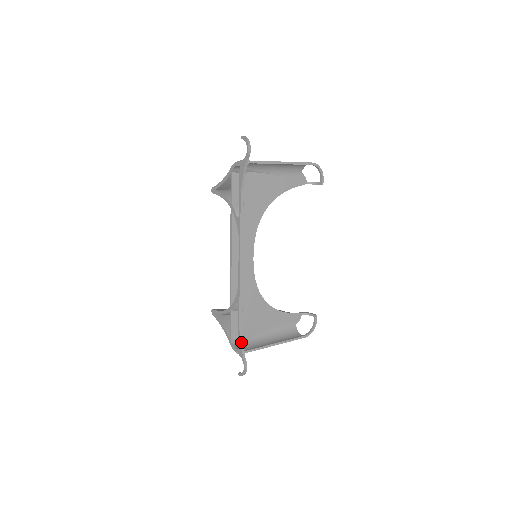
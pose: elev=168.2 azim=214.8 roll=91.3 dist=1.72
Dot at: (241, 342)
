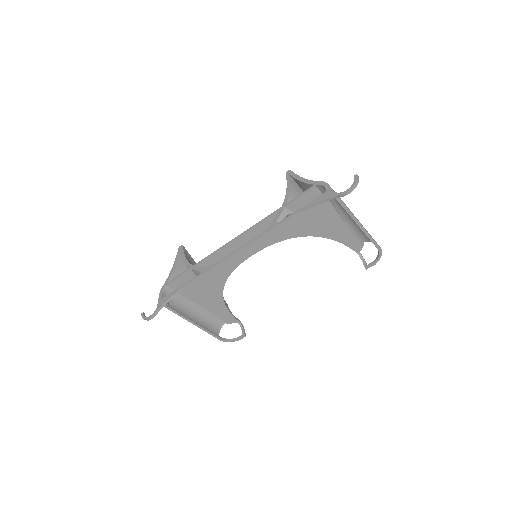
Dot at: (169, 299)
